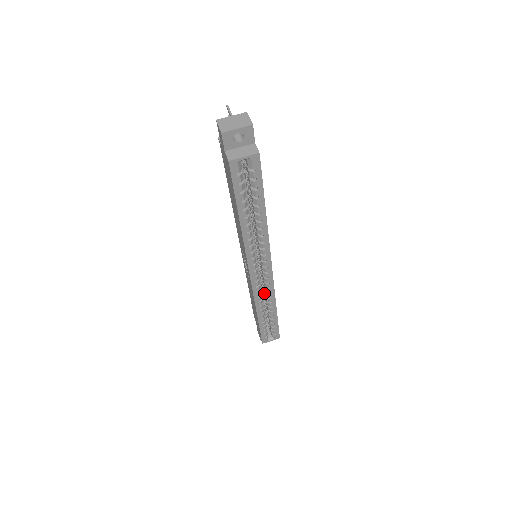
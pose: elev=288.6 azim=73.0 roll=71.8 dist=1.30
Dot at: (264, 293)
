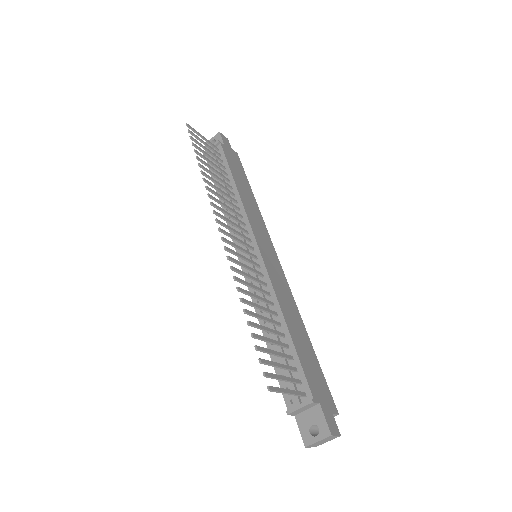
Dot at: occluded
